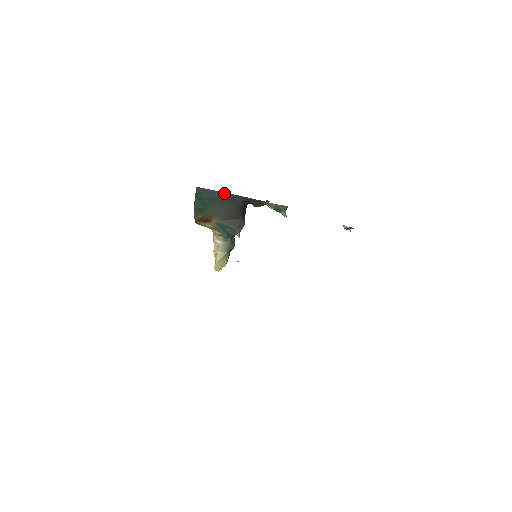
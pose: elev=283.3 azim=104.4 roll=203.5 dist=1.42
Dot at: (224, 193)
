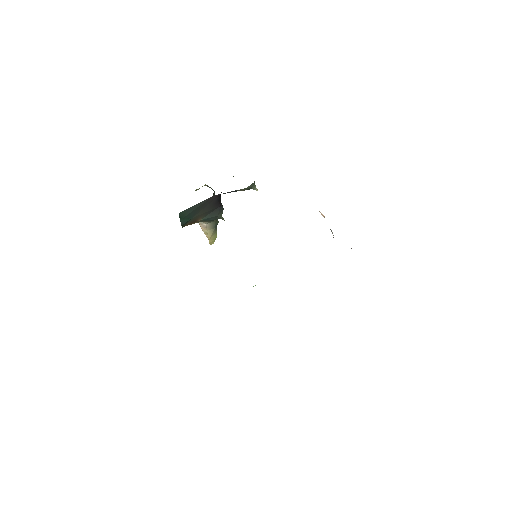
Dot at: (201, 202)
